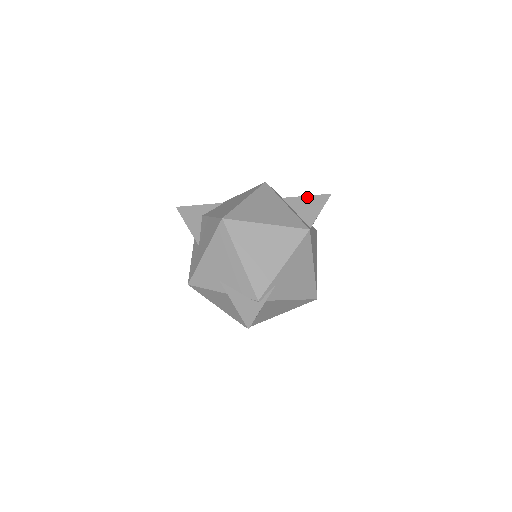
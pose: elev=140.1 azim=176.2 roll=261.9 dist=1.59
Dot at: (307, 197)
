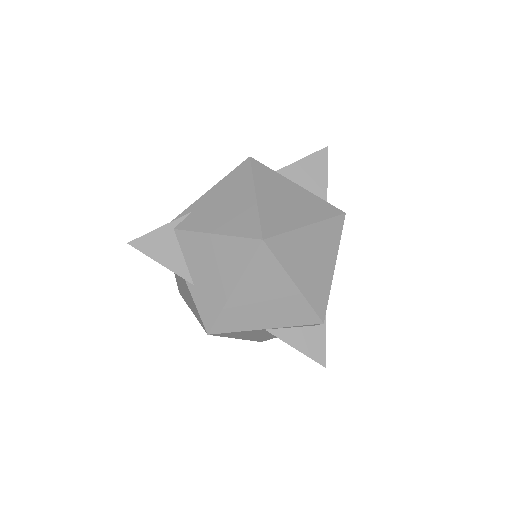
Dot at: occluded
